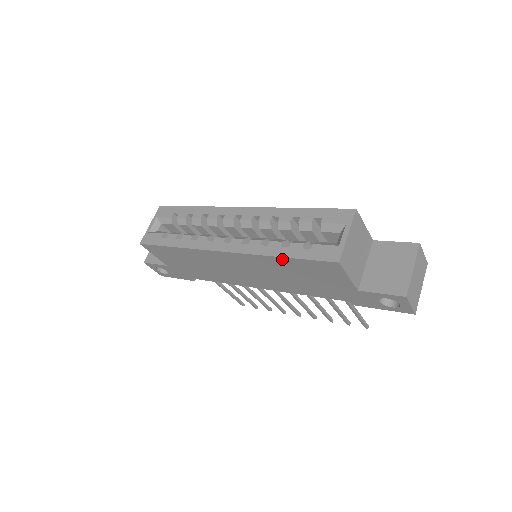
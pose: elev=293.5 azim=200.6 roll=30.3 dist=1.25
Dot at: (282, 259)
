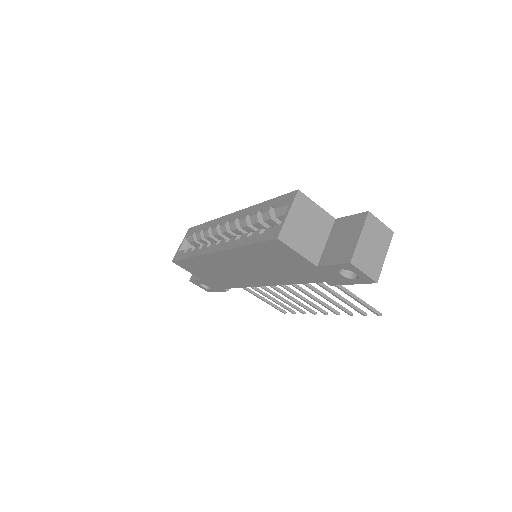
Dot at: (247, 248)
